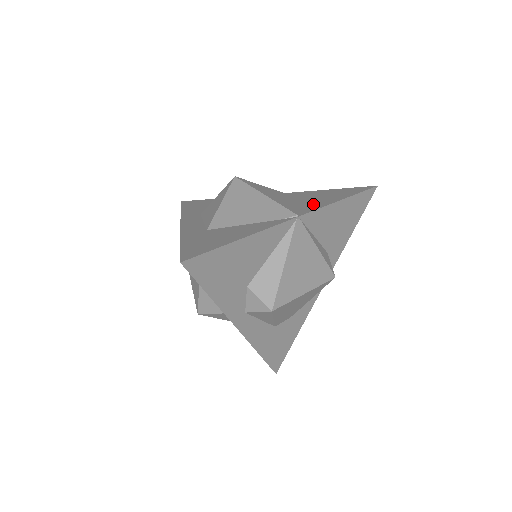
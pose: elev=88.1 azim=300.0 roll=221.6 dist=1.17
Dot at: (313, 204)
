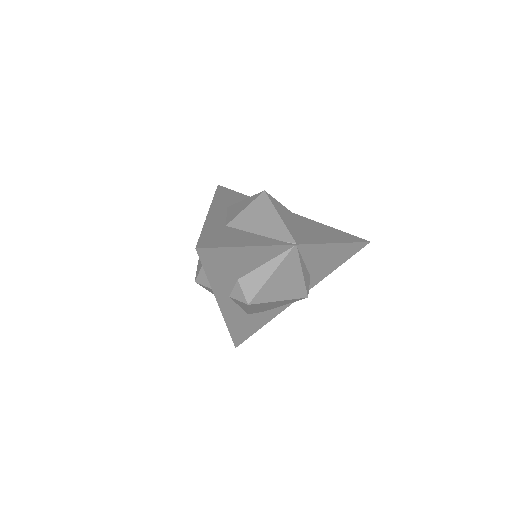
Dot at: (313, 237)
